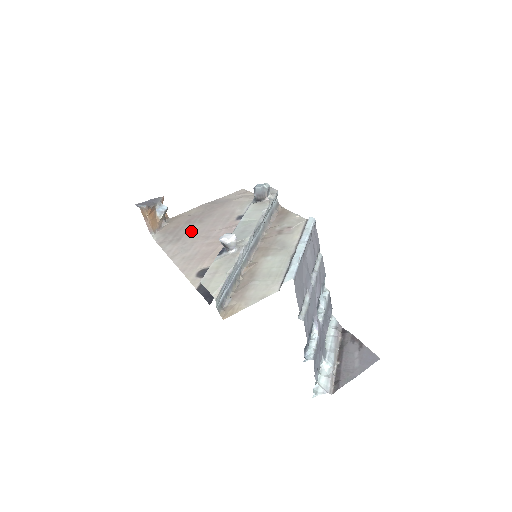
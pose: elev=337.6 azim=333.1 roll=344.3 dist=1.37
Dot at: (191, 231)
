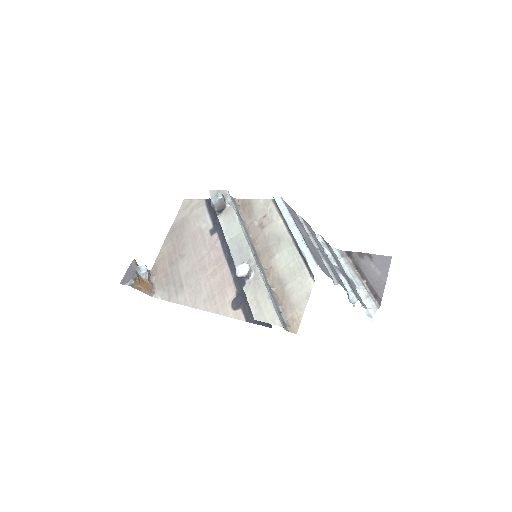
Dot at: (184, 271)
